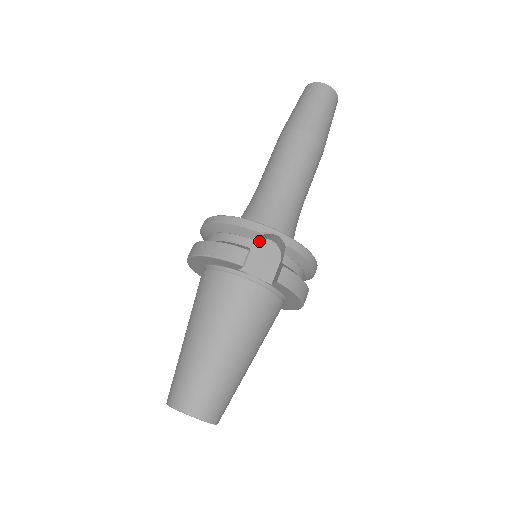
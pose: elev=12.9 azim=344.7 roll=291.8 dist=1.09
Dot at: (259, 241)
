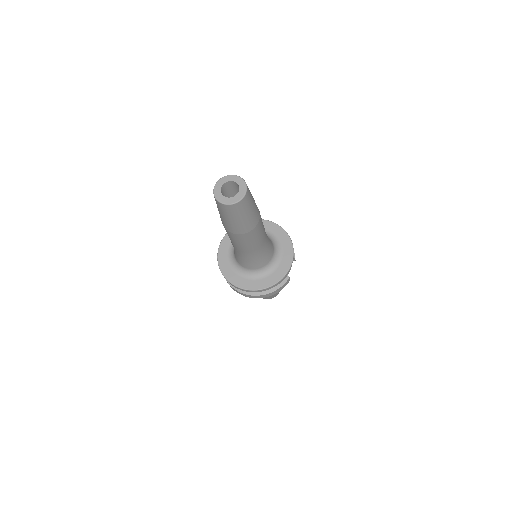
Dot at: occluded
